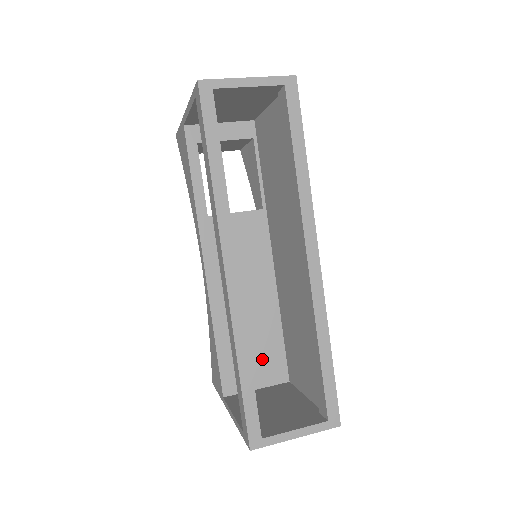
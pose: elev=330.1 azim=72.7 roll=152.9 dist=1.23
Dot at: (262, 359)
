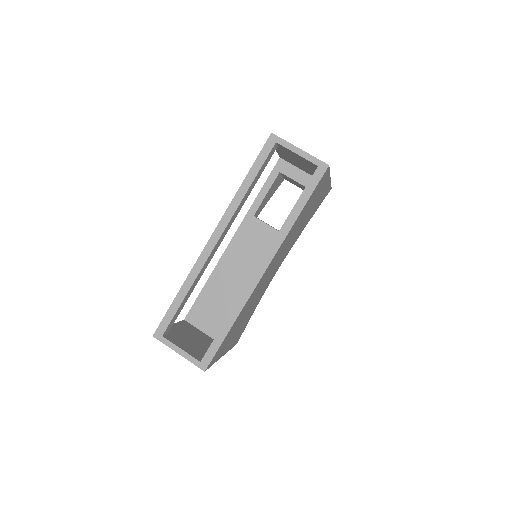
Dot at: (220, 319)
